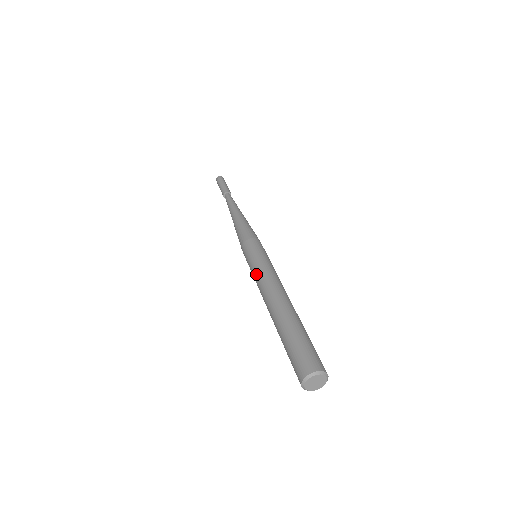
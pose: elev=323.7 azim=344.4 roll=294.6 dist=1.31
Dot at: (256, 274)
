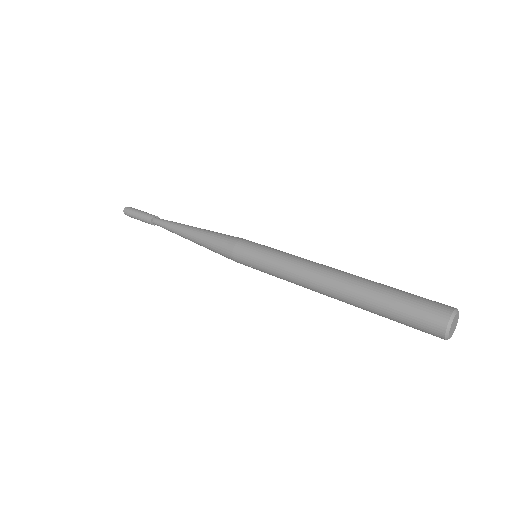
Dot at: (282, 277)
